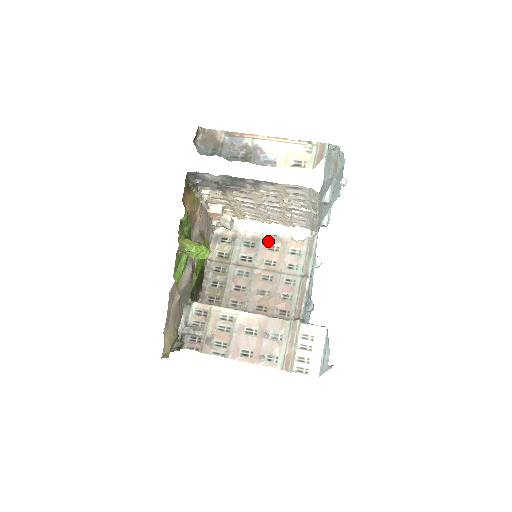
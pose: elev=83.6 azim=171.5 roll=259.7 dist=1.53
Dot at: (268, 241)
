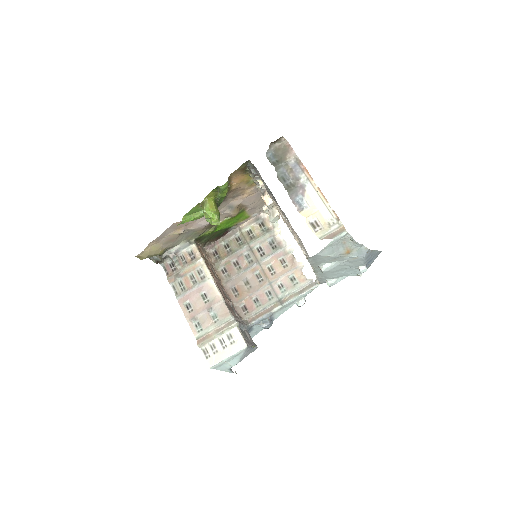
Dot at: (286, 255)
